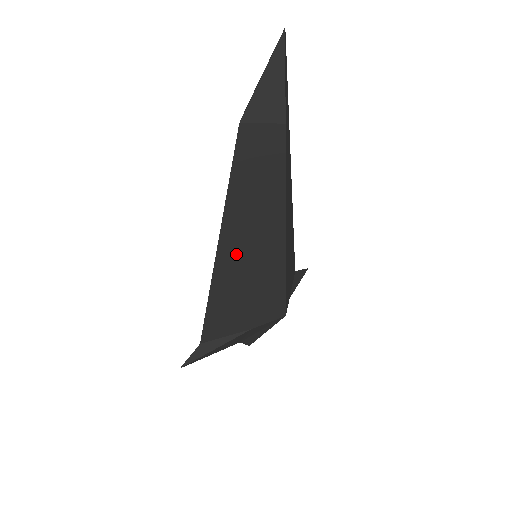
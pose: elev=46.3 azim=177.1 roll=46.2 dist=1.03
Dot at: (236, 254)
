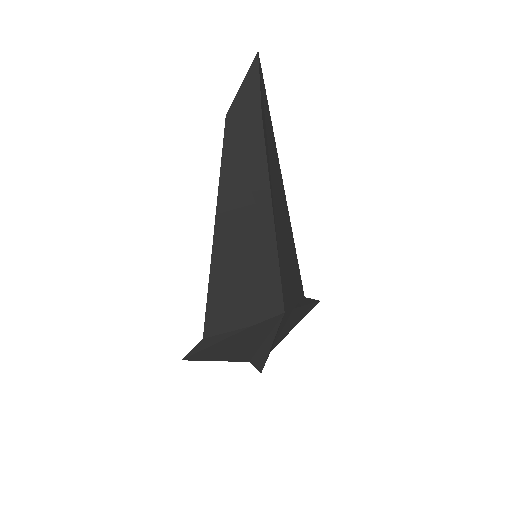
Dot at: (231, 236)
